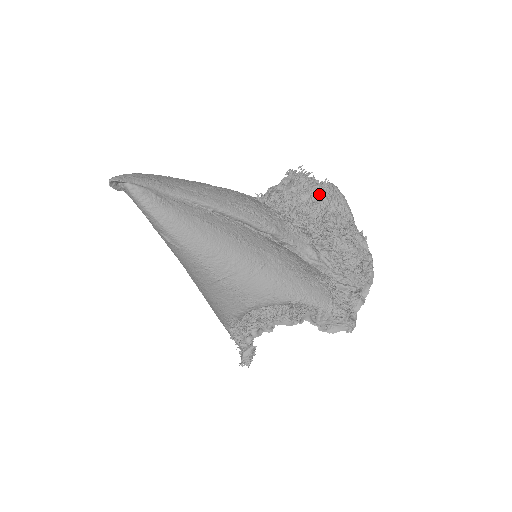
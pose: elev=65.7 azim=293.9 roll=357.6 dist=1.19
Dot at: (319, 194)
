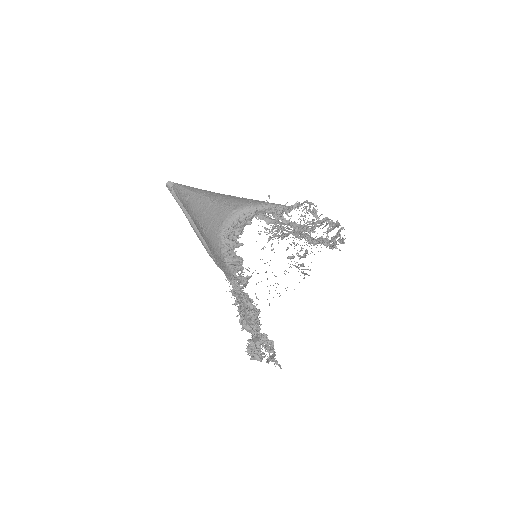
Dot at: occluded
